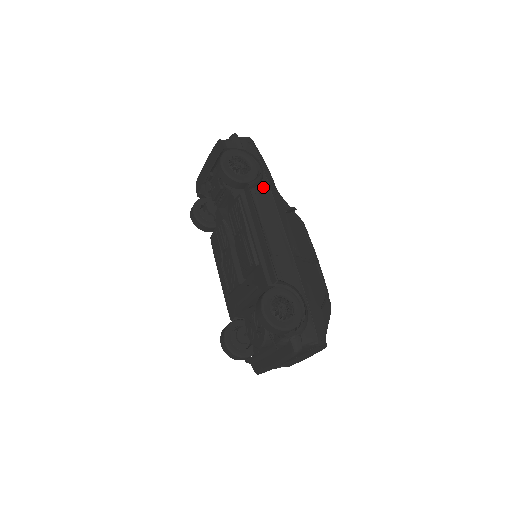
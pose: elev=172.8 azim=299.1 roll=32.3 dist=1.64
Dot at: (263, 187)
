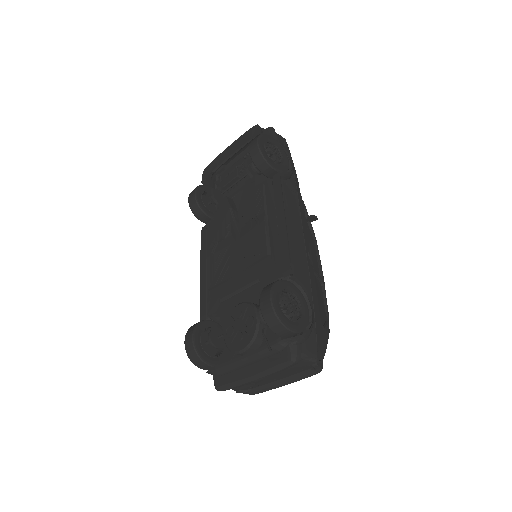
Dot at: (291, 184)
